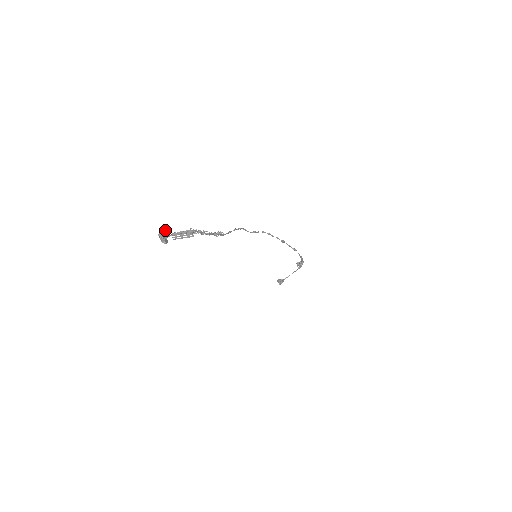
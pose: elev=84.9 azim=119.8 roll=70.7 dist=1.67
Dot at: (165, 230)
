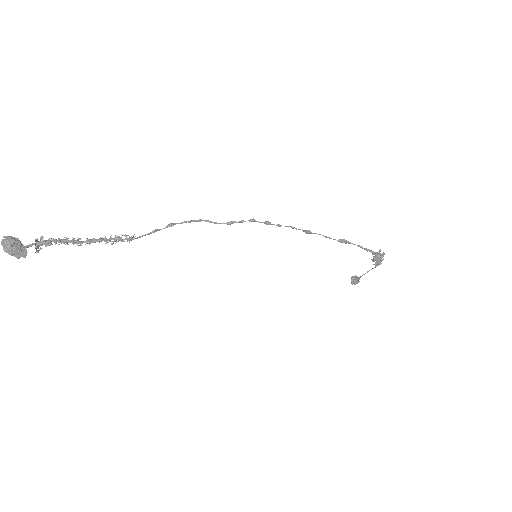
Dot at: (12, 239)
